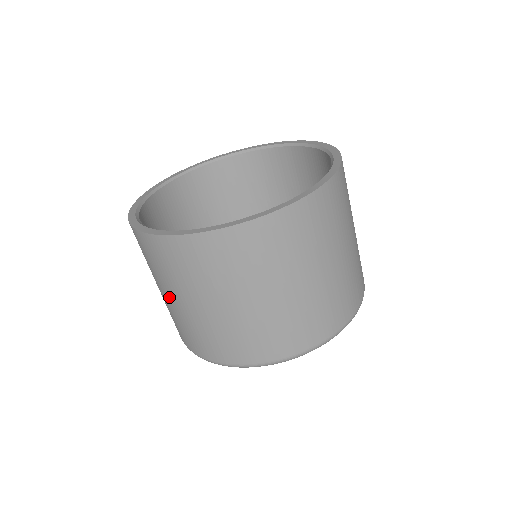
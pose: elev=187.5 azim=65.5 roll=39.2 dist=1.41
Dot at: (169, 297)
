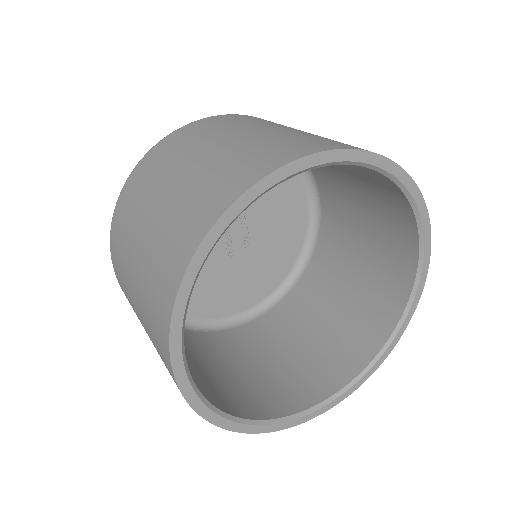
Dot at: occluded
